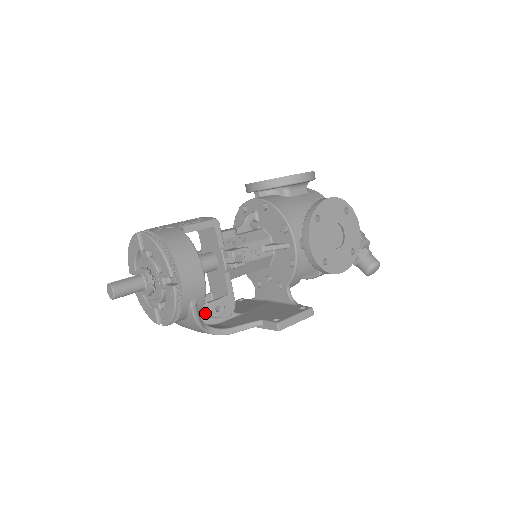
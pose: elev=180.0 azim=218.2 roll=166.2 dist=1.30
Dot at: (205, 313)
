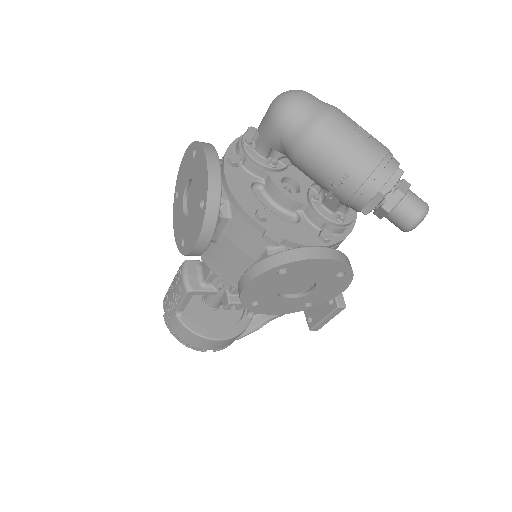
Dot at: occluded
